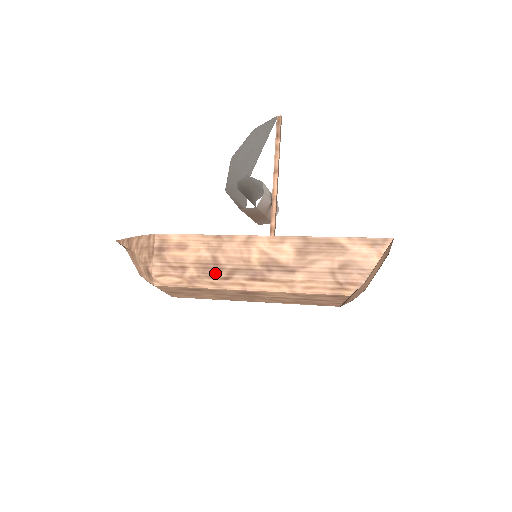
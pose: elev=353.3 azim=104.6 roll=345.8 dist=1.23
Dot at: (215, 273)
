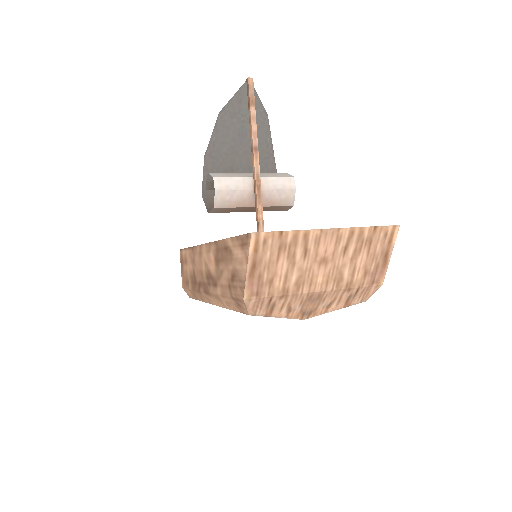
Dot at: (195, 287)
